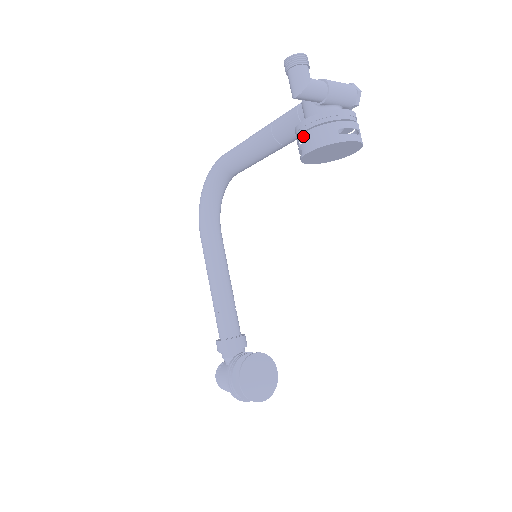
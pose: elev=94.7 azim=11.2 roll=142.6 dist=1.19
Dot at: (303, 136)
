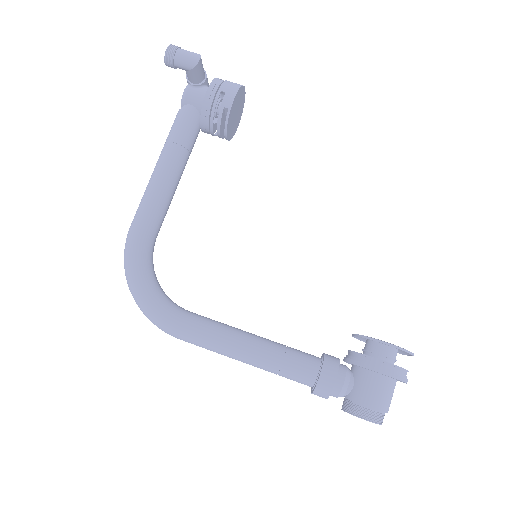
Dot at: (218, 97)
